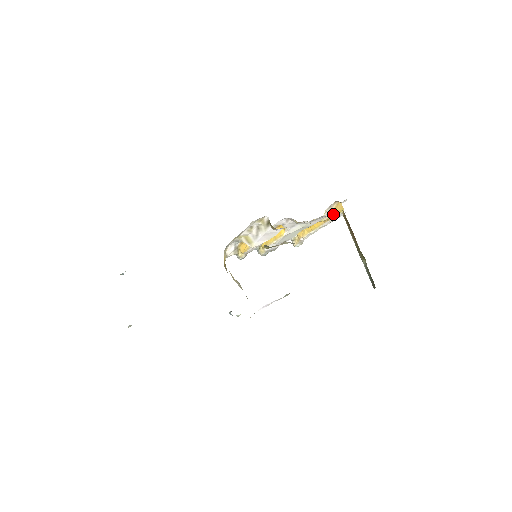
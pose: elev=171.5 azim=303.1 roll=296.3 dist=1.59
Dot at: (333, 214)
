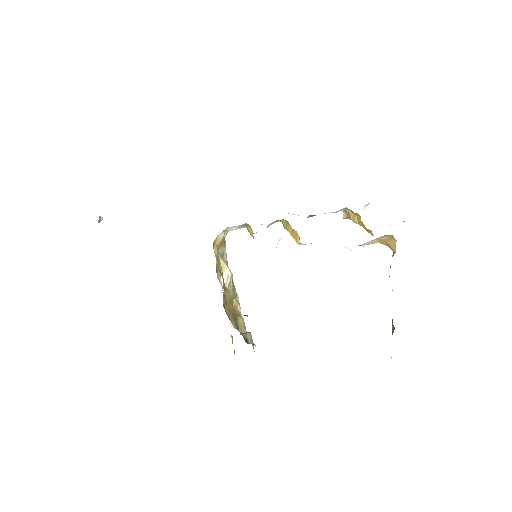
Dot at: (382, 242)
